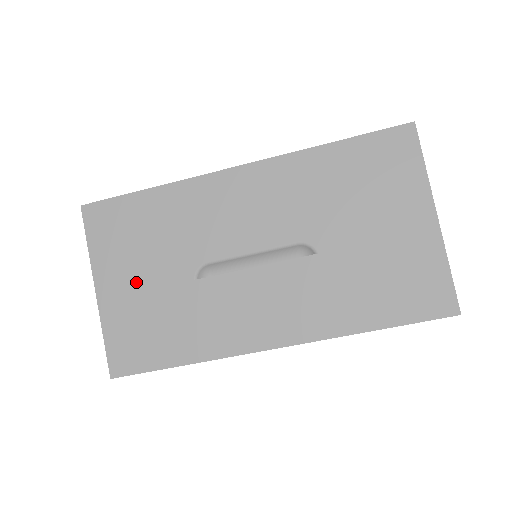
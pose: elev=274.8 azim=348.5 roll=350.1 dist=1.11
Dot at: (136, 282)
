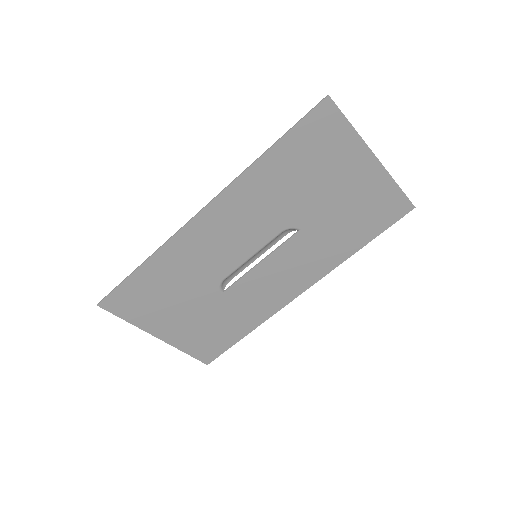
Dot at: (182, 318)
